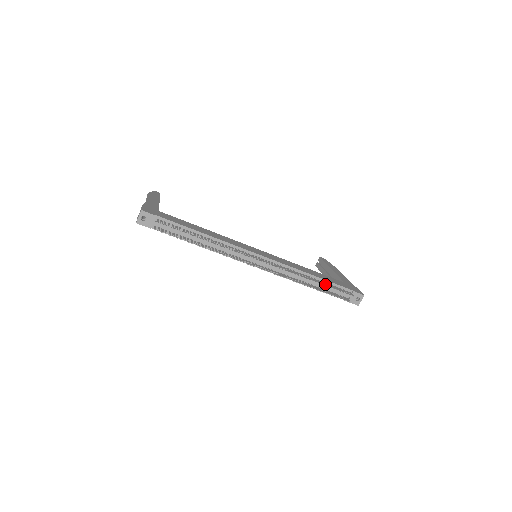
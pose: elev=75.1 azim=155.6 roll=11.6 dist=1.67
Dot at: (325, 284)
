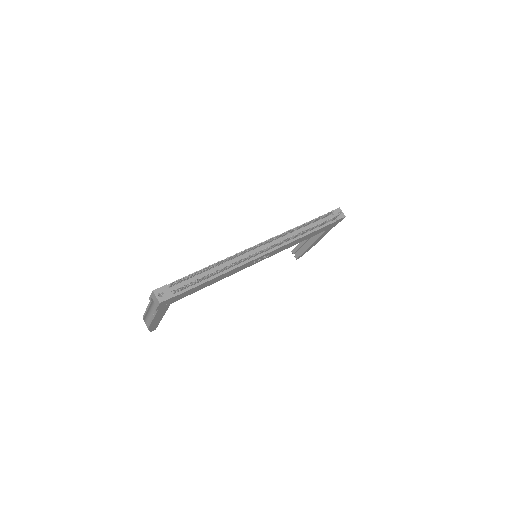
Dot at: (312, 220)
